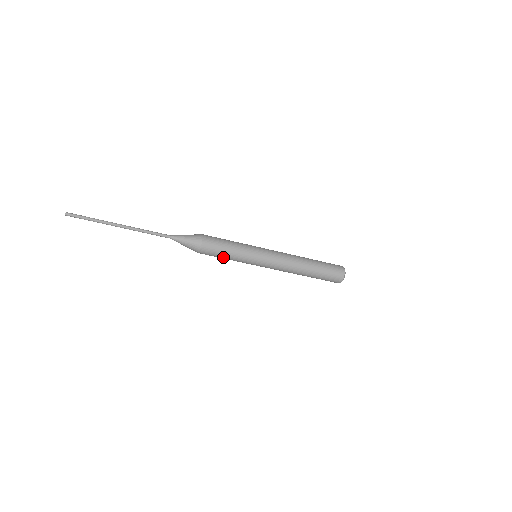
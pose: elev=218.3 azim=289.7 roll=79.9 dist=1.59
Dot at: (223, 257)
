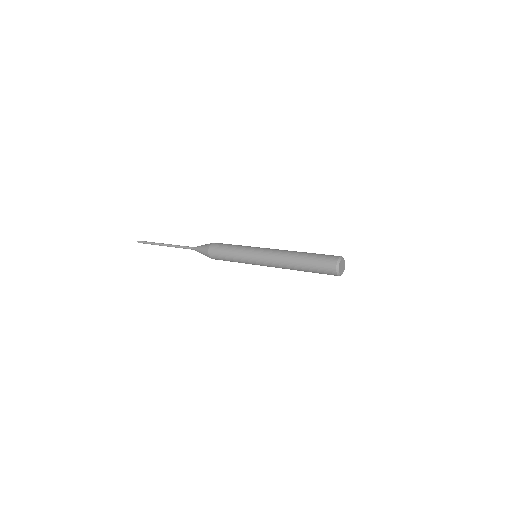
Dot at: occluded
